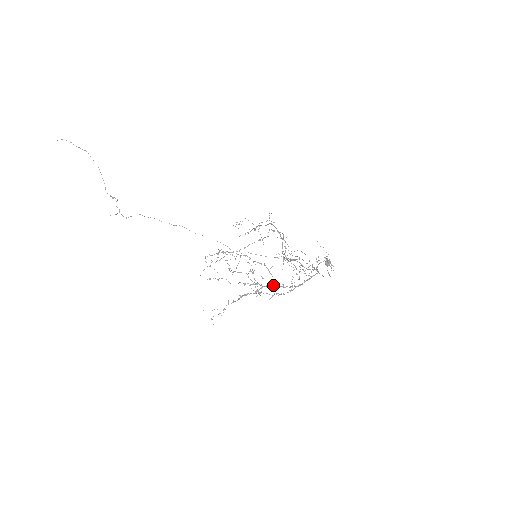
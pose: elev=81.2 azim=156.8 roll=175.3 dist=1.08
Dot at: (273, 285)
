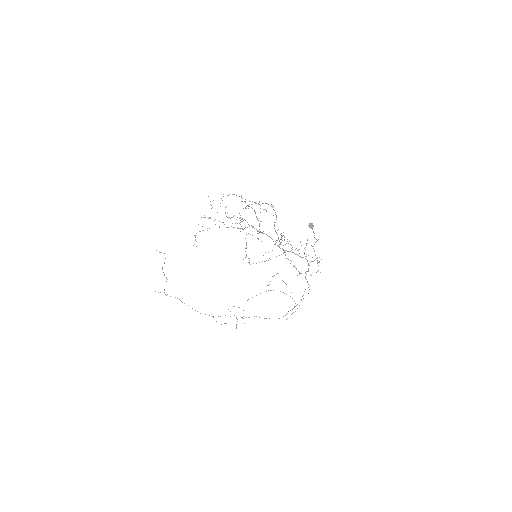
Dot at: (258, 231)
